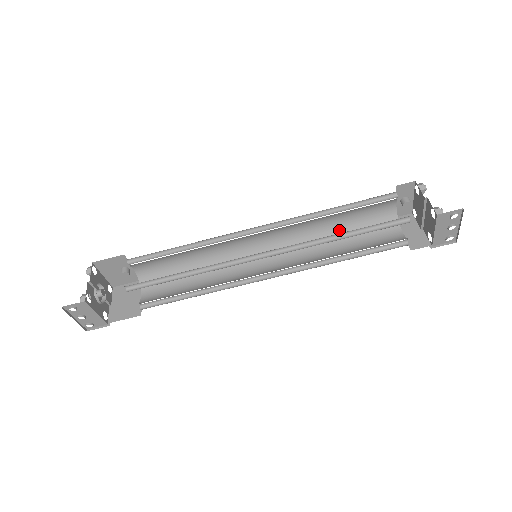
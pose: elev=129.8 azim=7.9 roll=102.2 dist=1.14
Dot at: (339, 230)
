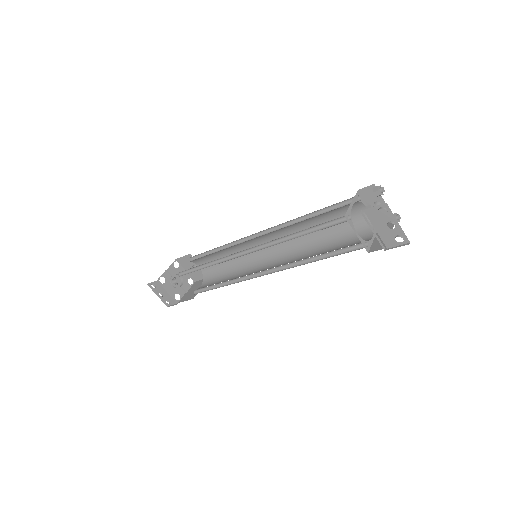
Dot at: (325, 237)
